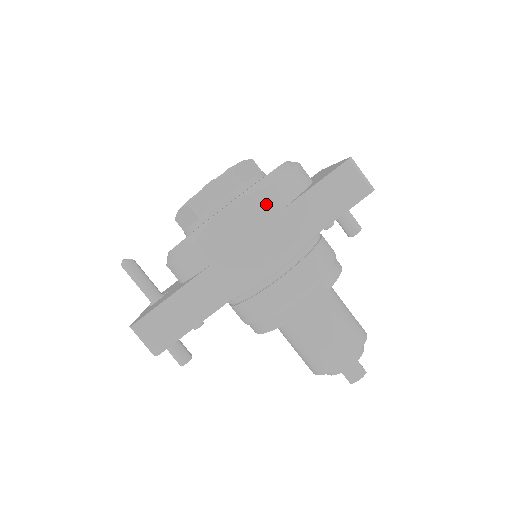
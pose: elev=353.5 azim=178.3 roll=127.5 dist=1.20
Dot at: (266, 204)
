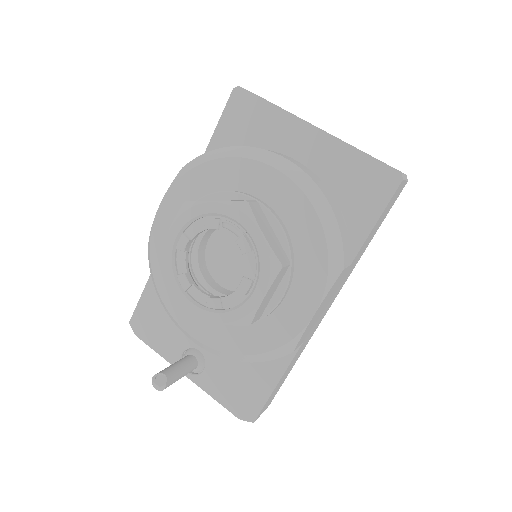
Dot at: (342, 276)
